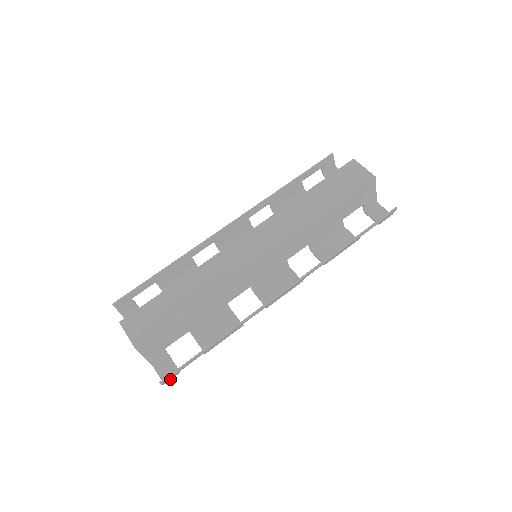
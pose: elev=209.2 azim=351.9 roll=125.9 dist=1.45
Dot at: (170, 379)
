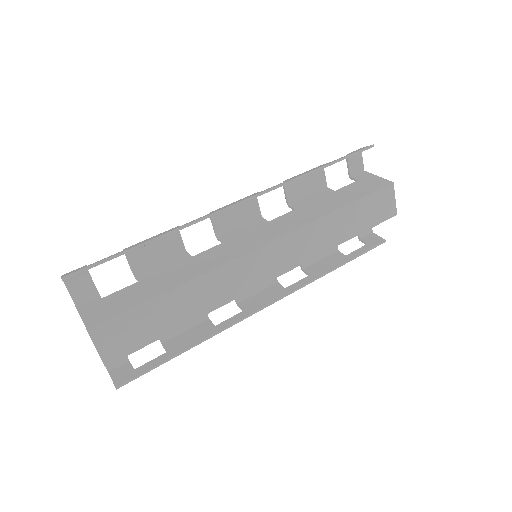
Dot at: (119, 372)
